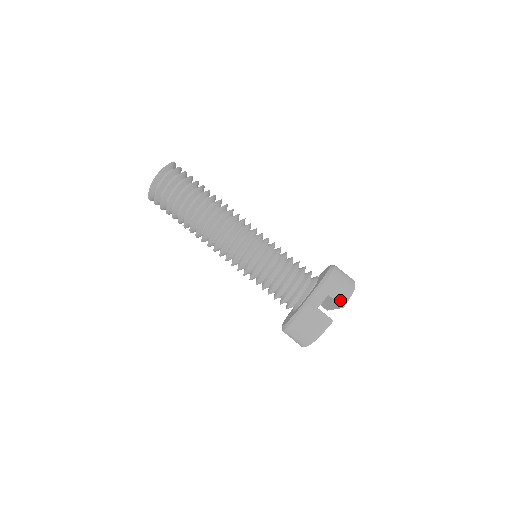
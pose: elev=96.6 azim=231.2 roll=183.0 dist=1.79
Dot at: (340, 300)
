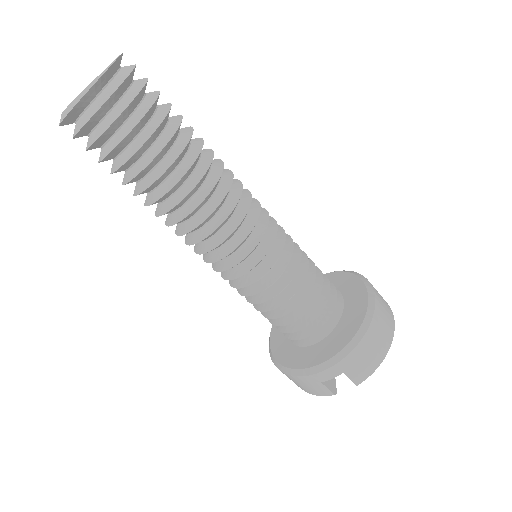
Dot at: (357, 380)
